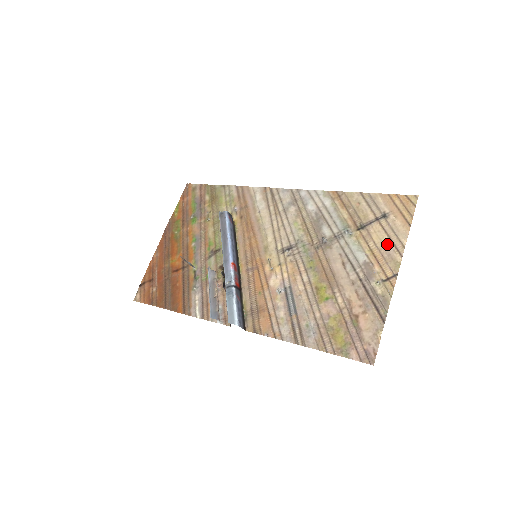
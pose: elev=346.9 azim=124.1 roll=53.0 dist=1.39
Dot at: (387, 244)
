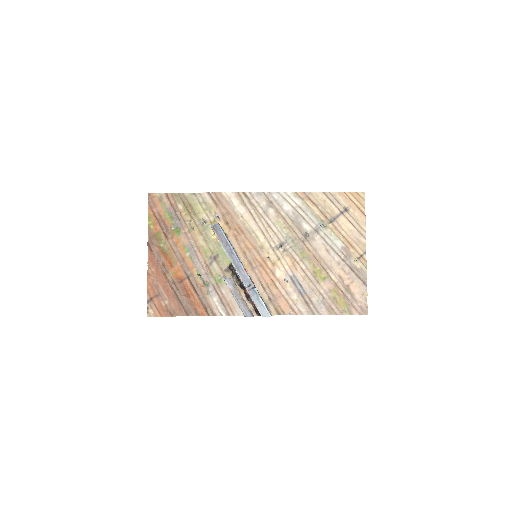
Dot at: (354, 231)
